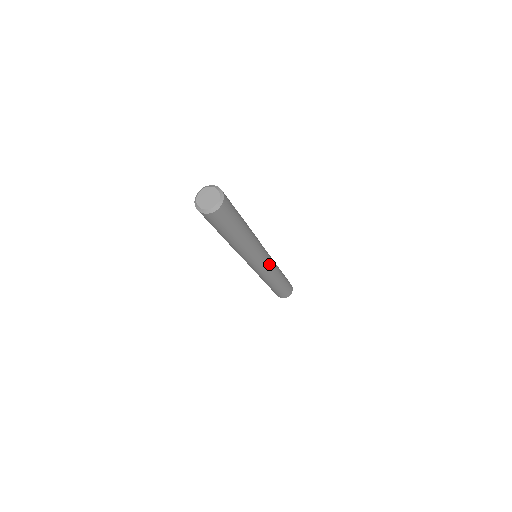
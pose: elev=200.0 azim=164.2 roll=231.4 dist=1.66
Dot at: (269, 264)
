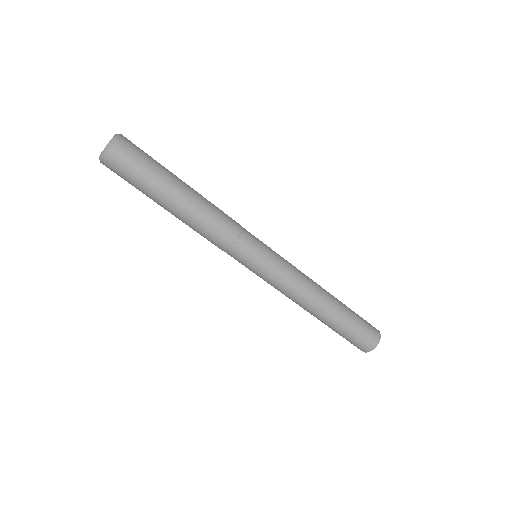
Dot at: (272, 273)
